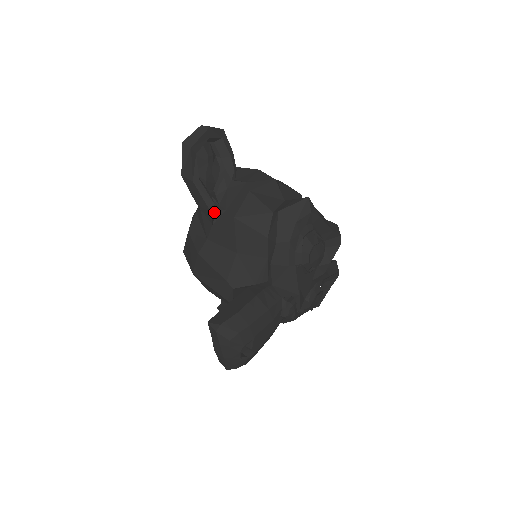
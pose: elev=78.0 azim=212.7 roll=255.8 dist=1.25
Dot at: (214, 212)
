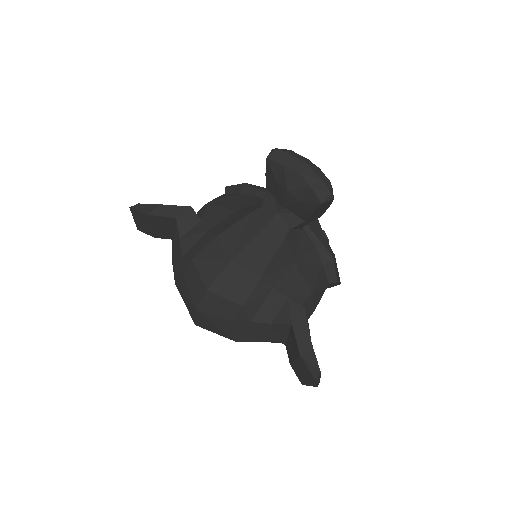
Dot at: (193, 215)
